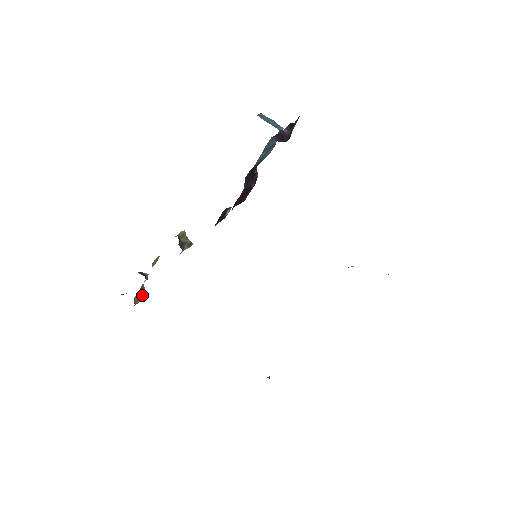
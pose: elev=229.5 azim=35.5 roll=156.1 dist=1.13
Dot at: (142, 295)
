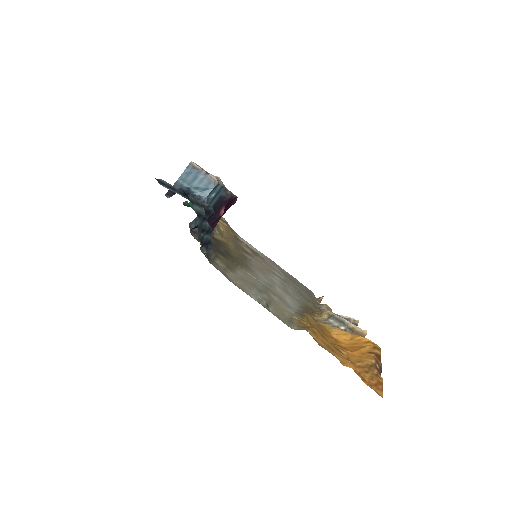
Dot at: occluded
